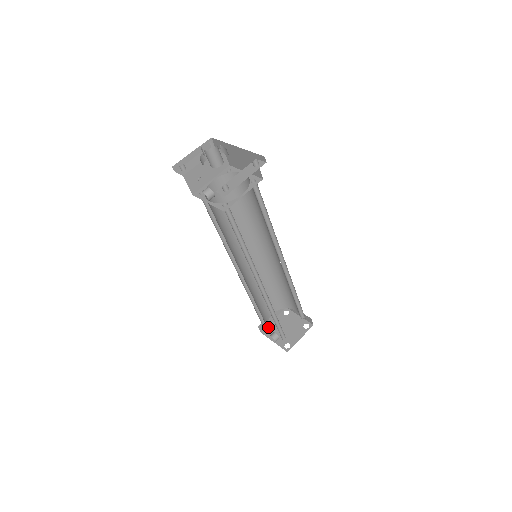
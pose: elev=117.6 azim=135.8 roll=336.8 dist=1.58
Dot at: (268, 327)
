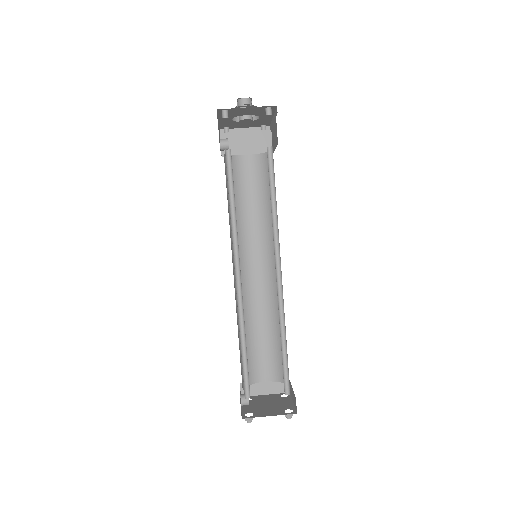
Dot at: (253, 396)
